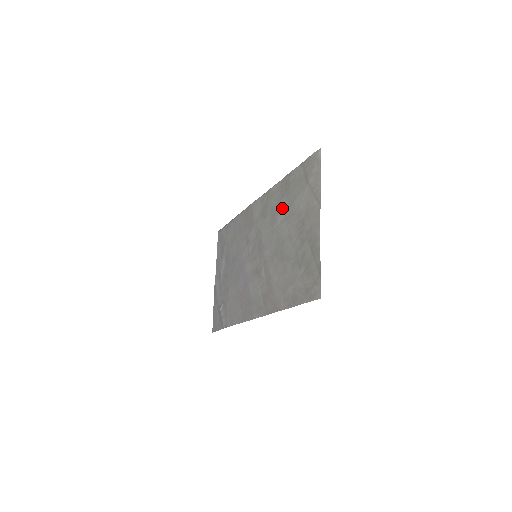
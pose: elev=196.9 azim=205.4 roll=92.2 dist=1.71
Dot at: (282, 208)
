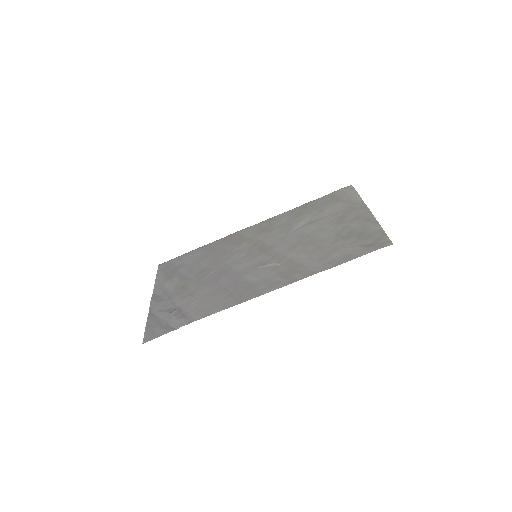
Dot at: (301, 220)
